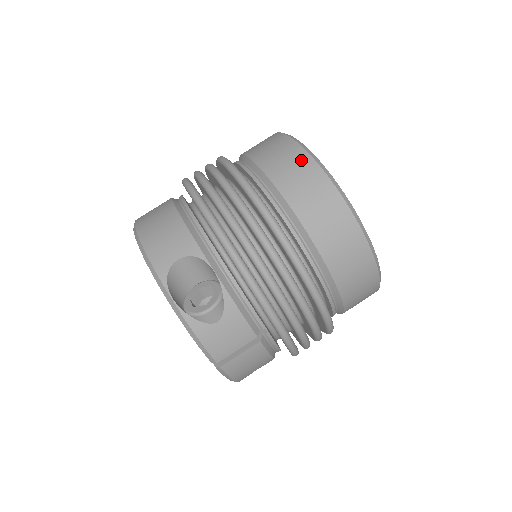
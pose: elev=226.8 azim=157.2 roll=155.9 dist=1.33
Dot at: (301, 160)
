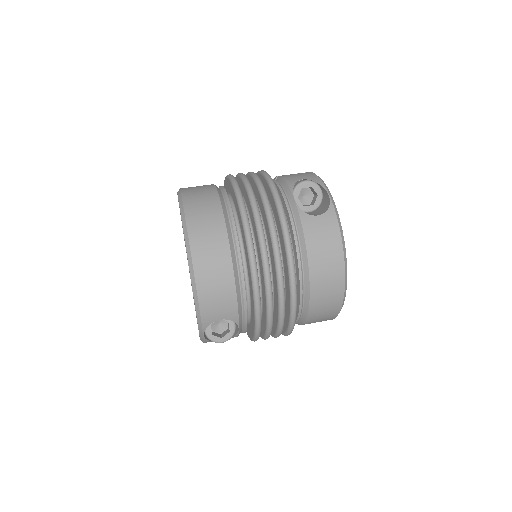
Dot at: (337, 287)
